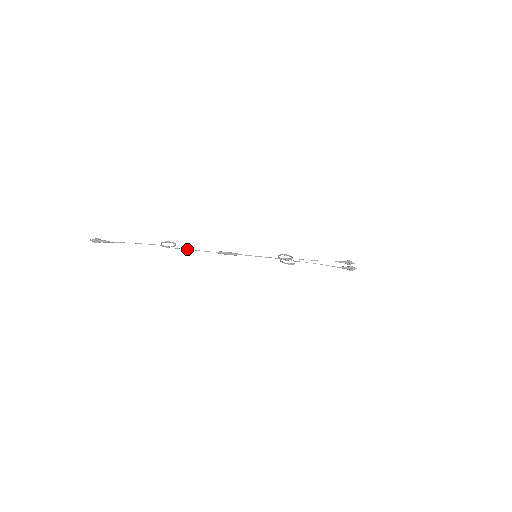
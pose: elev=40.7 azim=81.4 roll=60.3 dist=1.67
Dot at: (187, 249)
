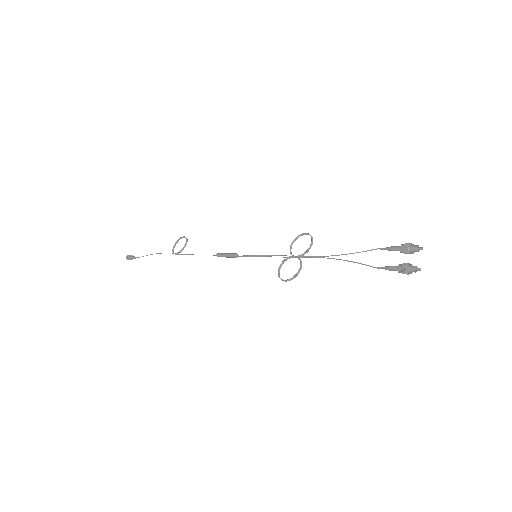
Dot at: (190, 254)
